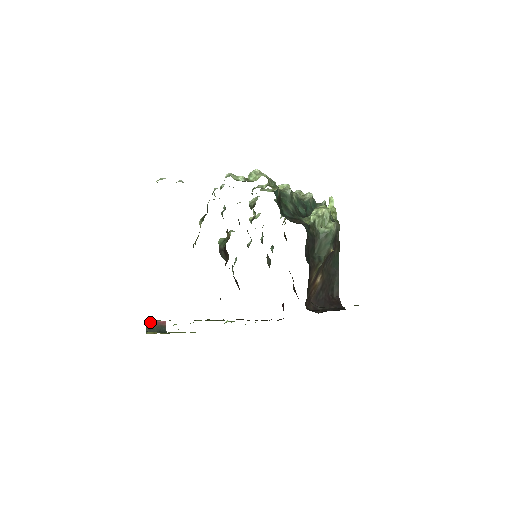
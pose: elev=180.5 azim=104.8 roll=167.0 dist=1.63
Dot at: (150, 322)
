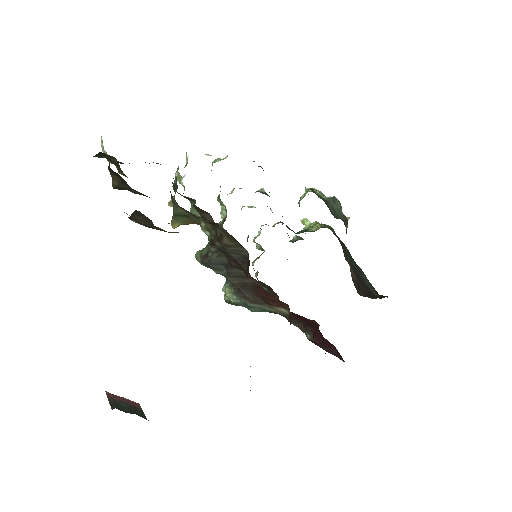
Dot at: (113, 395)
